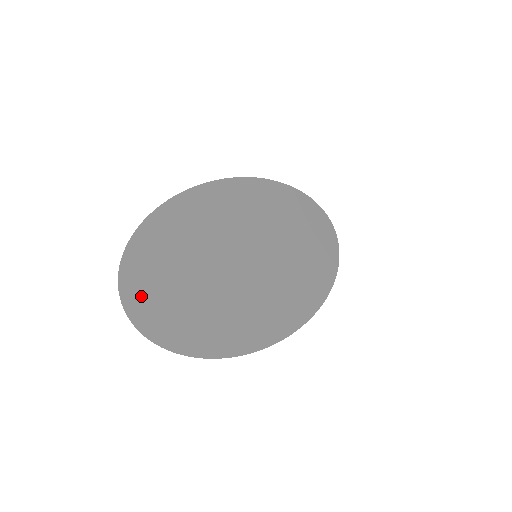
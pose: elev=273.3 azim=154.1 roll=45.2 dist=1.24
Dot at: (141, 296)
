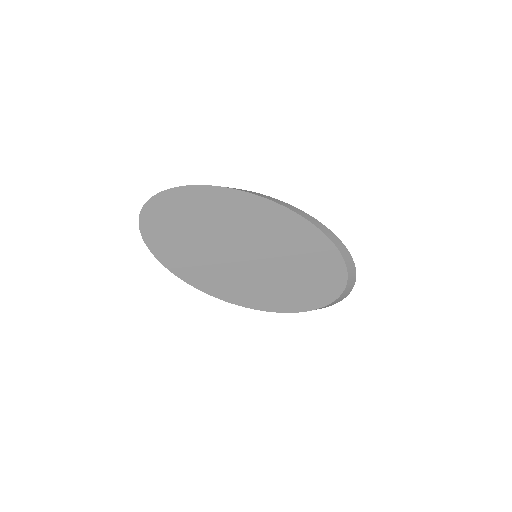
Dot at: (158, 211)
